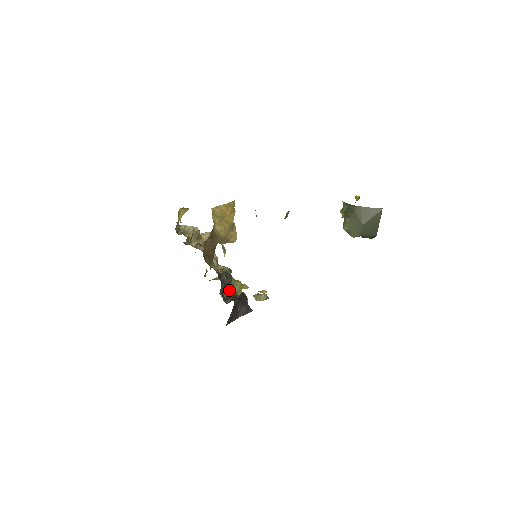
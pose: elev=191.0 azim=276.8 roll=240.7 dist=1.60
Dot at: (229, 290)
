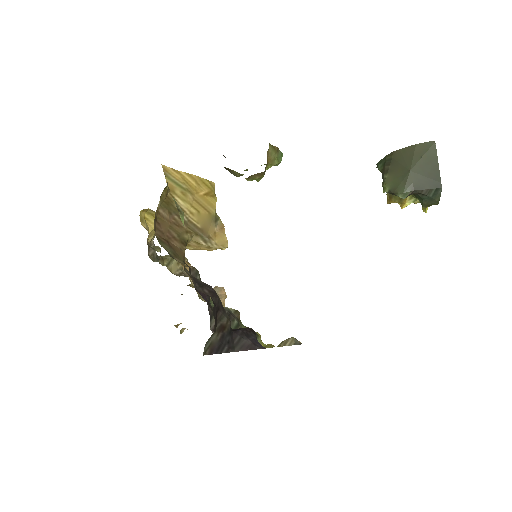
Dot at: (203, 289)
